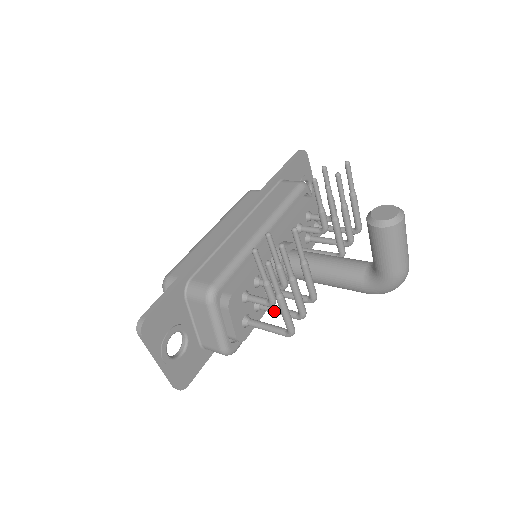
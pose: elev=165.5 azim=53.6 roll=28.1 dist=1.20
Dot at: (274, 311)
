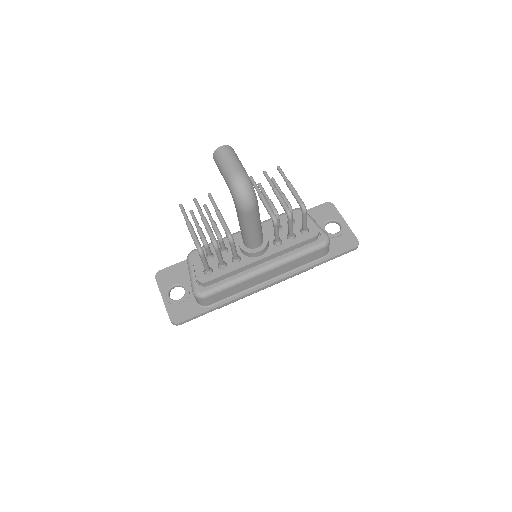
Dot at: (217, 257)
